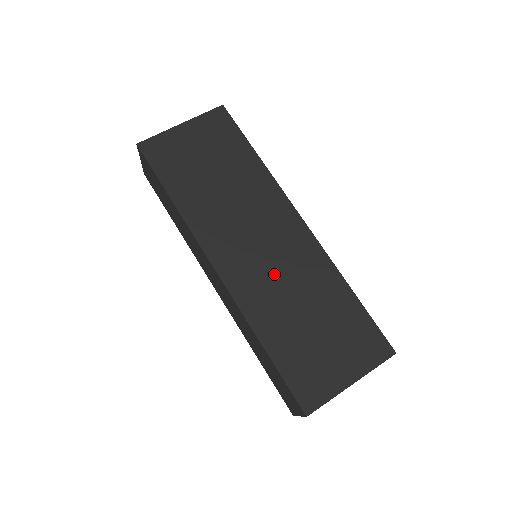
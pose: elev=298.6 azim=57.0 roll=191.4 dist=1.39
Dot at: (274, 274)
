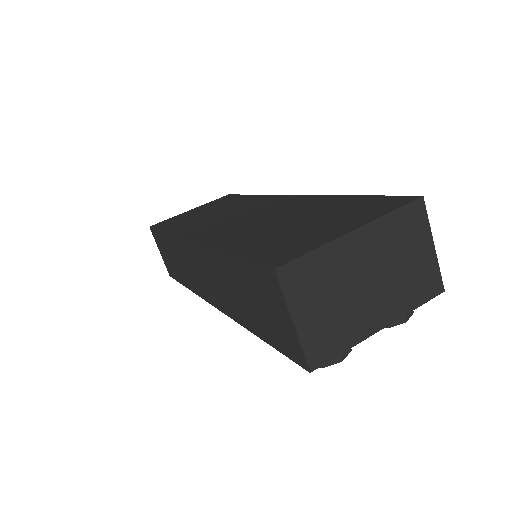
Dot at: (253, 221)
